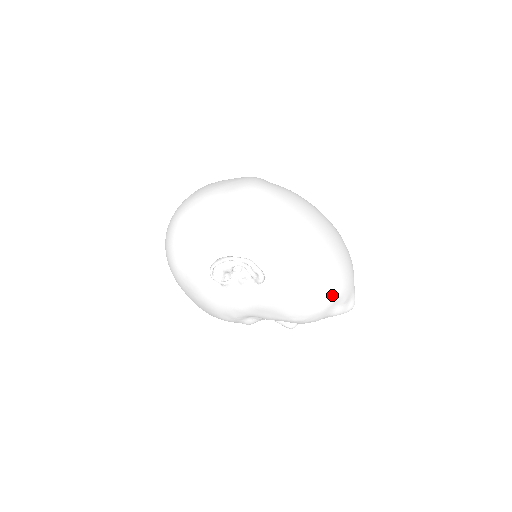
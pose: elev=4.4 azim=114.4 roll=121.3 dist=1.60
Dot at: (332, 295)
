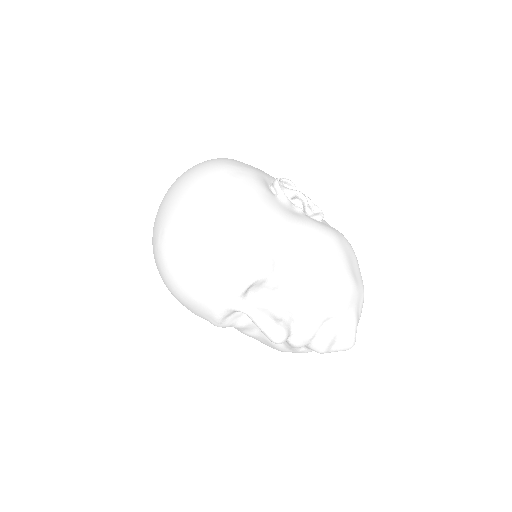
Dot at: (363, 286)
